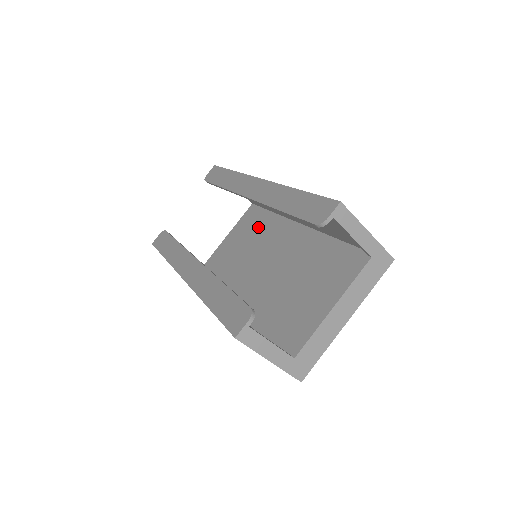
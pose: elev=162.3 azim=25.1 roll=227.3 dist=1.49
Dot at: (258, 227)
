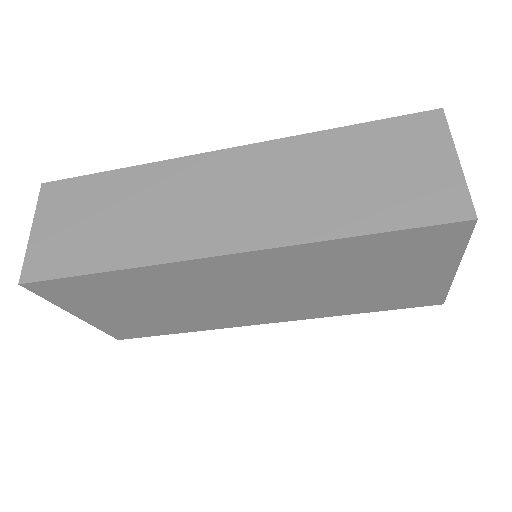
Dot at: occluded
